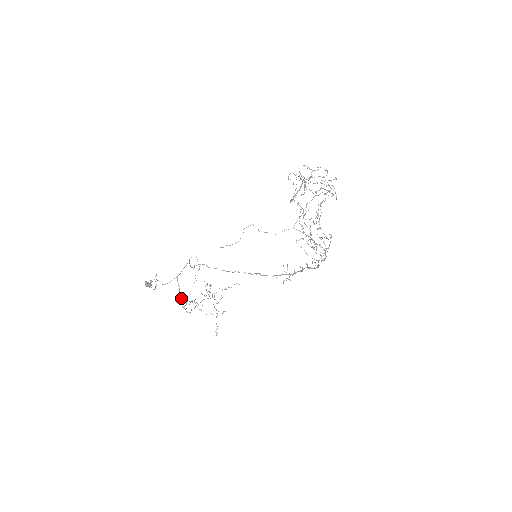
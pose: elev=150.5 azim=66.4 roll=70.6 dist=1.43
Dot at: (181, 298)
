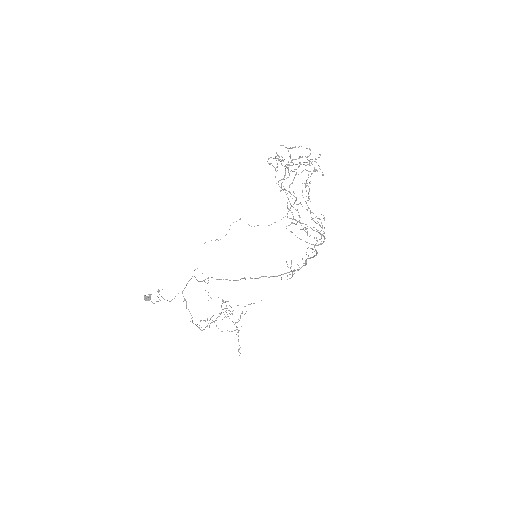
Dot at: occluded
